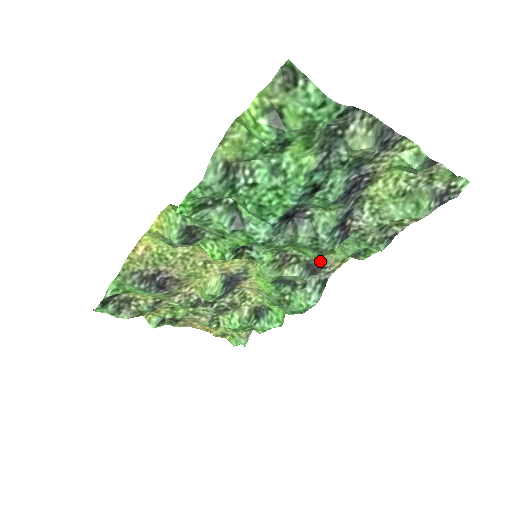
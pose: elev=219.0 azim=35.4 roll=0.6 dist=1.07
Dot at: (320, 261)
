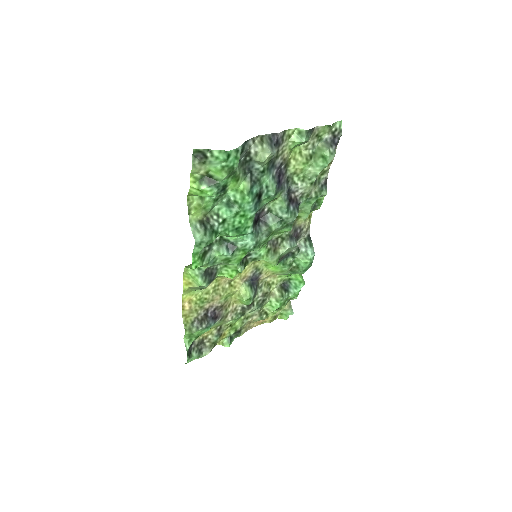
Dot at: (296, 228)
